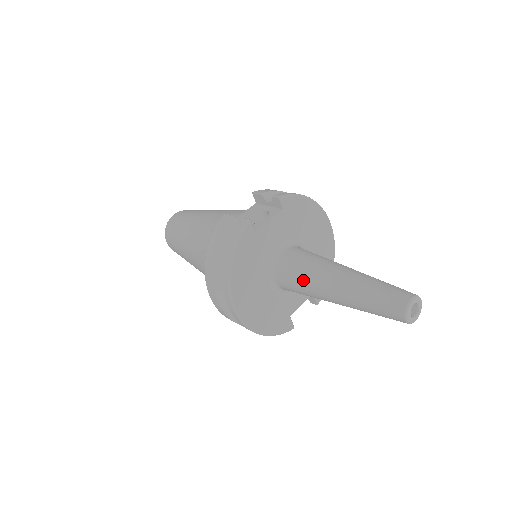
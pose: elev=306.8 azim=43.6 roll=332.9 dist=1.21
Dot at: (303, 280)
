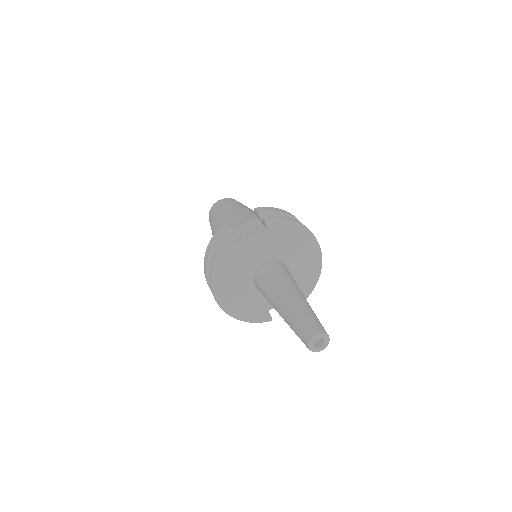
Dot at: (265, 291)
